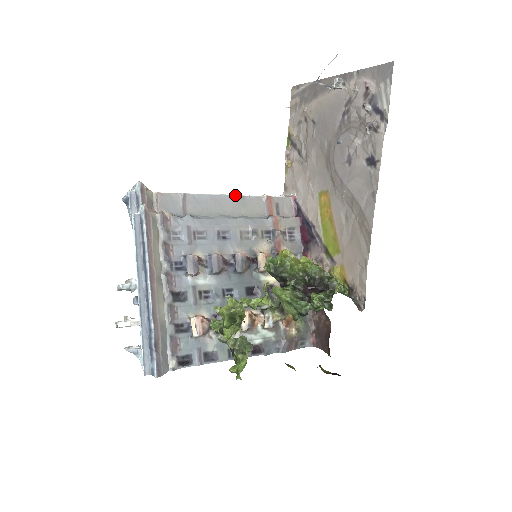
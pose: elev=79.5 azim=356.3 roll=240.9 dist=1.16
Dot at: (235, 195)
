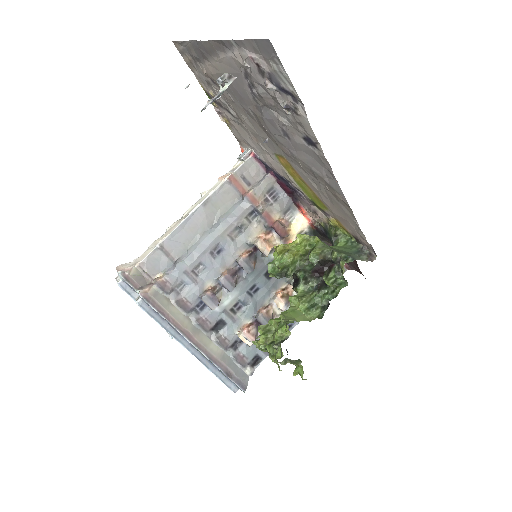
Dot at: (201, 204)
